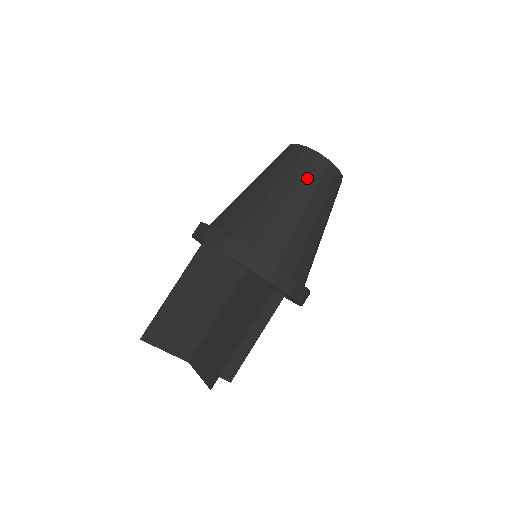
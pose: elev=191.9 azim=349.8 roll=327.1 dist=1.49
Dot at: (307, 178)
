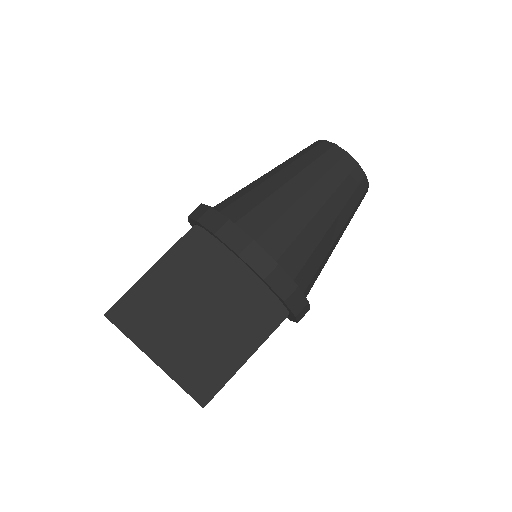
Dot at: (353, 212)
